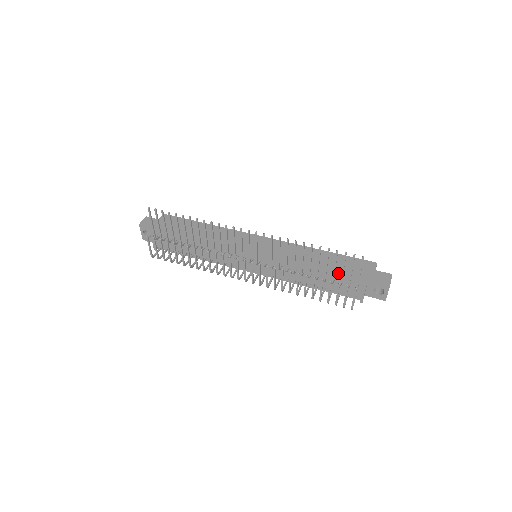
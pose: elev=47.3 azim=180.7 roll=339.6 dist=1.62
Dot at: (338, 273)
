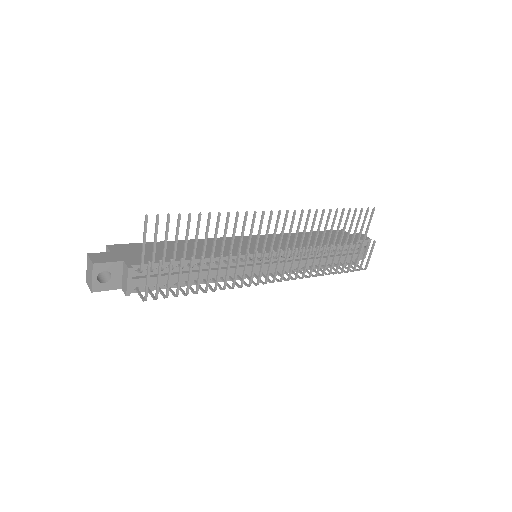
Dot at: (337, 243)
